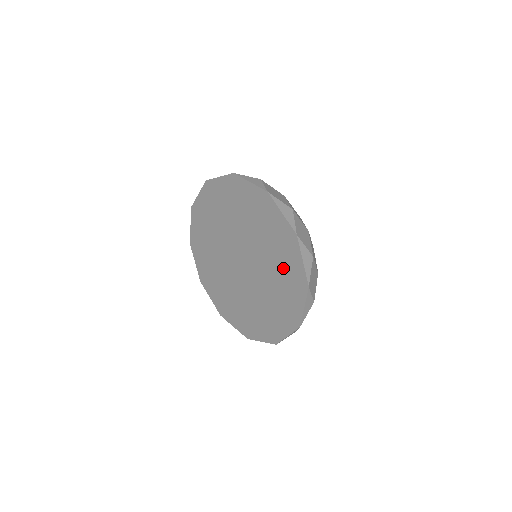
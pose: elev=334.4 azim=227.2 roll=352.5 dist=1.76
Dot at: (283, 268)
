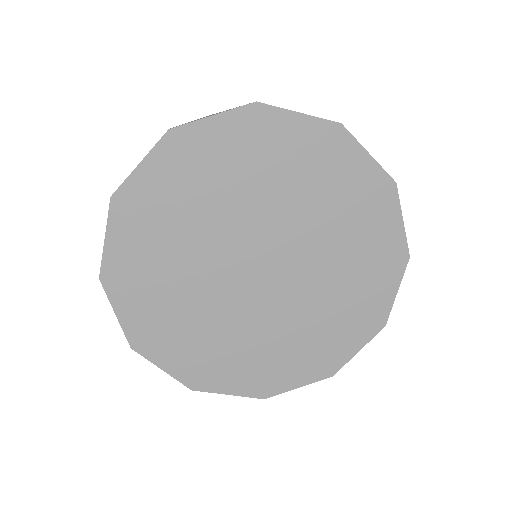
Dot at: (298, 166)
